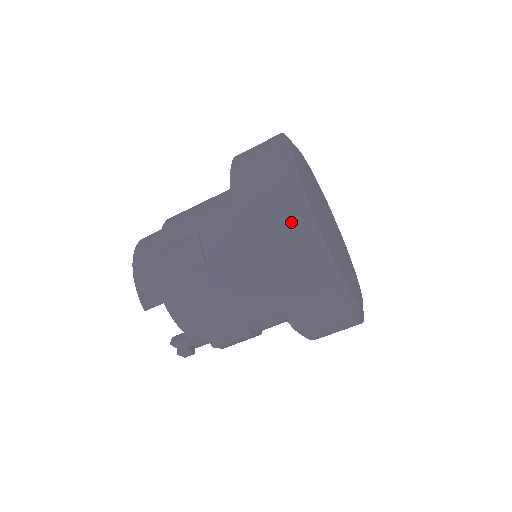
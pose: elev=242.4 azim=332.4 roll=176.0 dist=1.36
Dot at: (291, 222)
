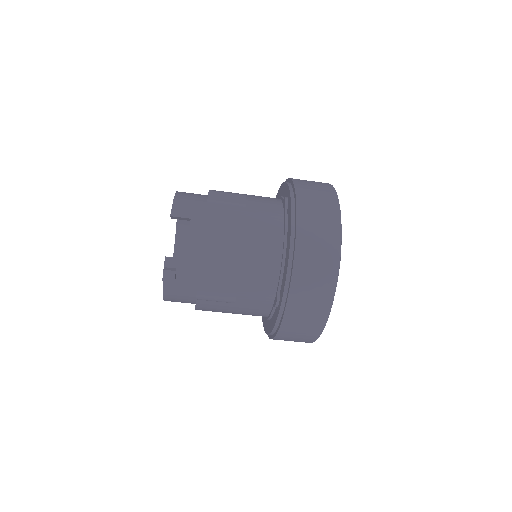
Dot at: (330, 202)
